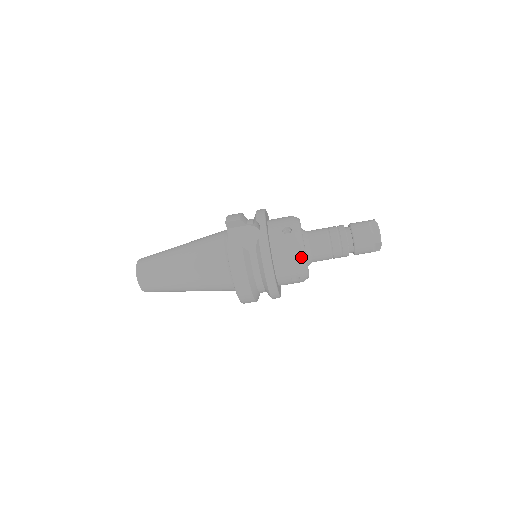
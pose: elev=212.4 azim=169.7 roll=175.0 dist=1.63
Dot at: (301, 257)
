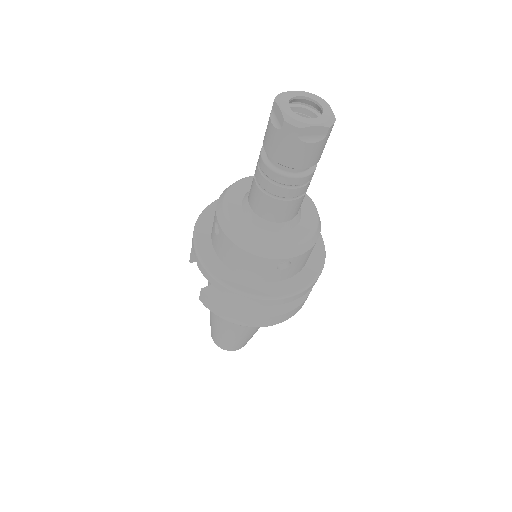
Dot at: (248, 248)
